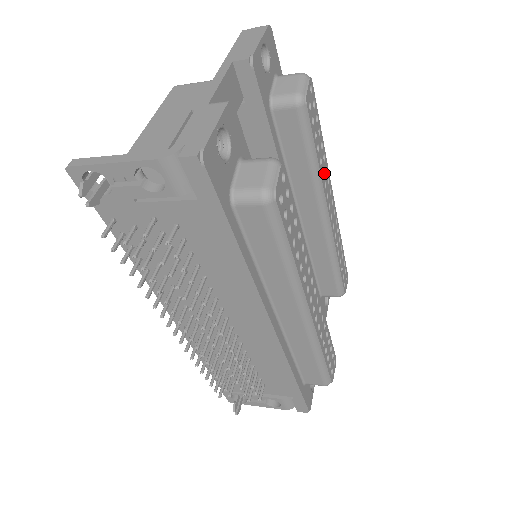
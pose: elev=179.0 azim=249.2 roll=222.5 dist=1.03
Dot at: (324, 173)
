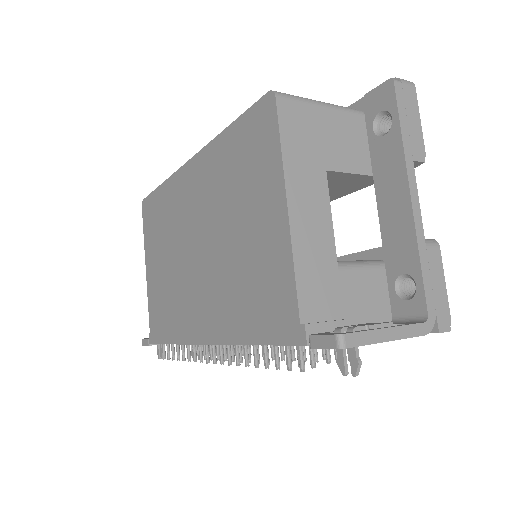
Dot at: occluded
